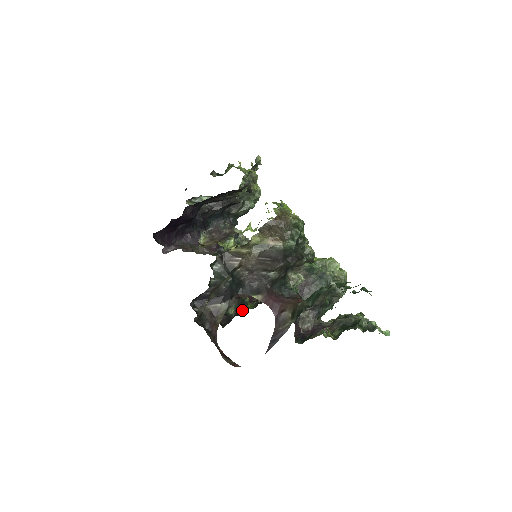
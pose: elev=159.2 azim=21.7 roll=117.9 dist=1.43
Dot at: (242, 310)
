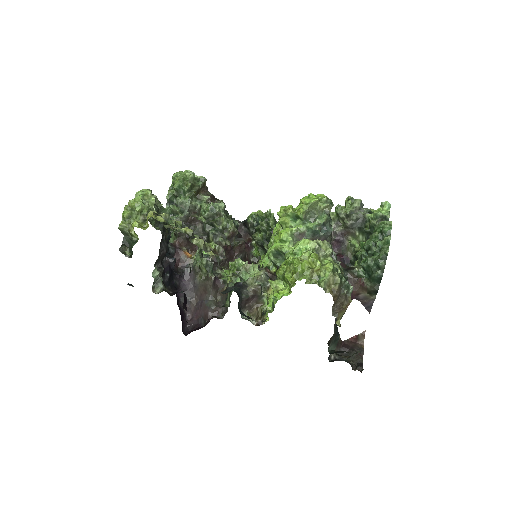
Dot at: occluded
